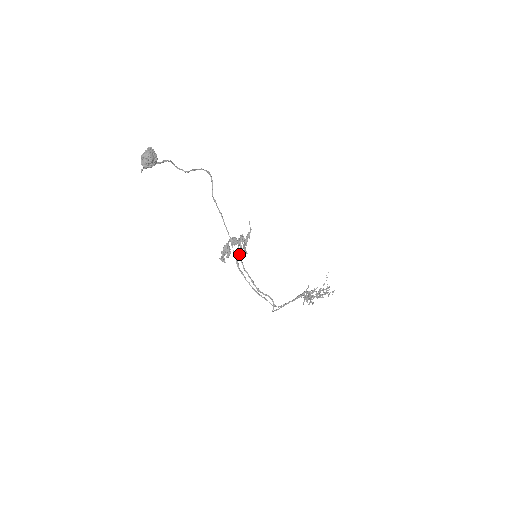
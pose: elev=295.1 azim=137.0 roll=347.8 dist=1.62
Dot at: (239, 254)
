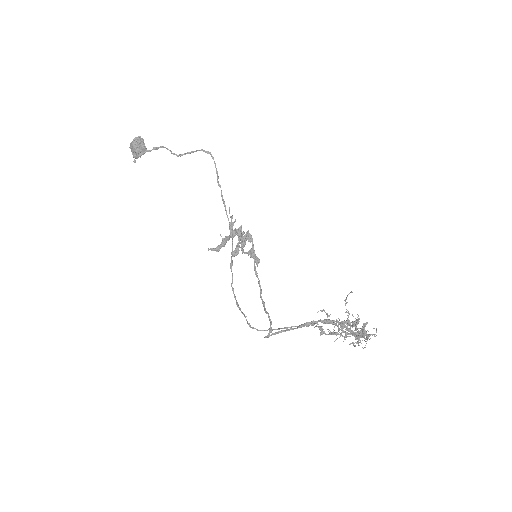
Dot at: (254, 254)
